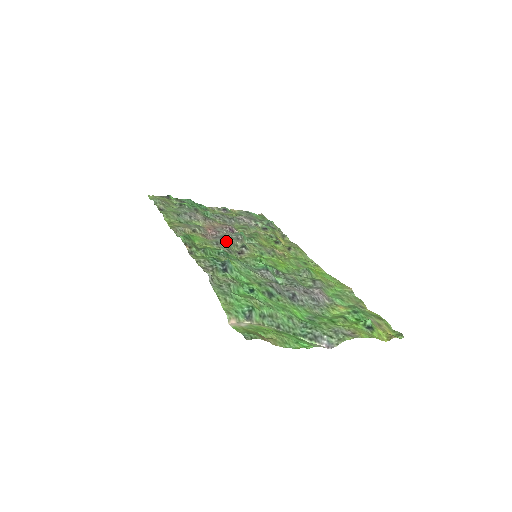
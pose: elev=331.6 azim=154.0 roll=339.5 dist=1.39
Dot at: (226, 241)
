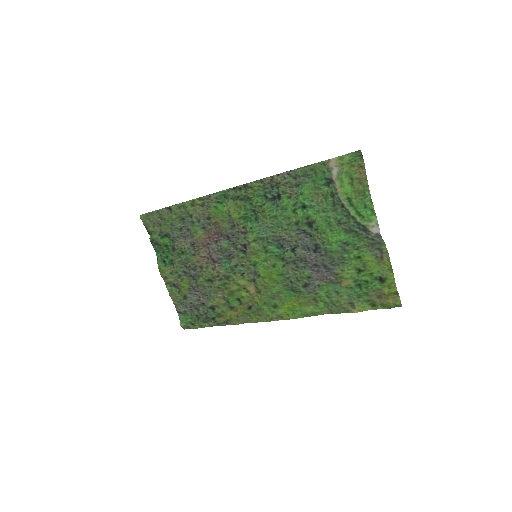
Dot at: (232, 238)
